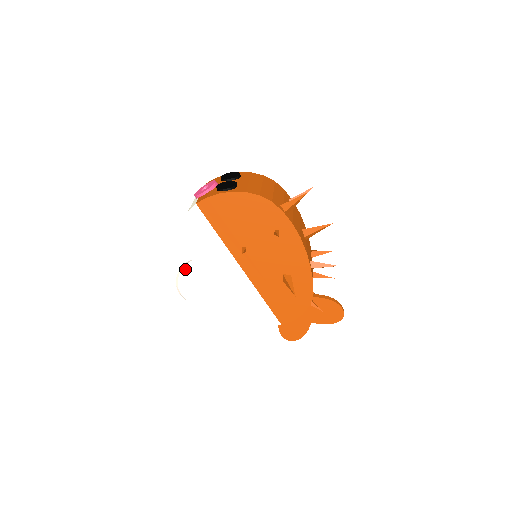
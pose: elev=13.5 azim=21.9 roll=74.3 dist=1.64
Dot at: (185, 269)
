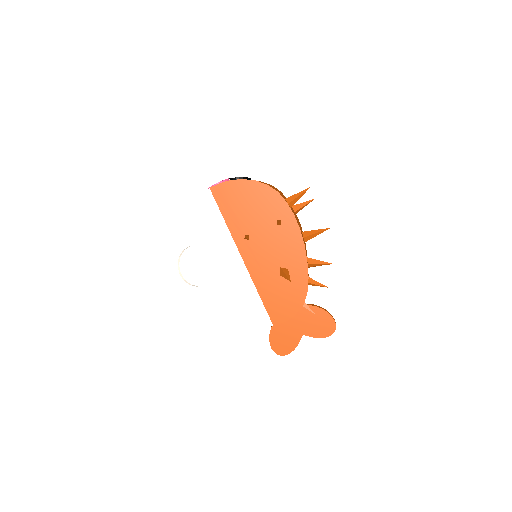
Dot at: (189, 250)
